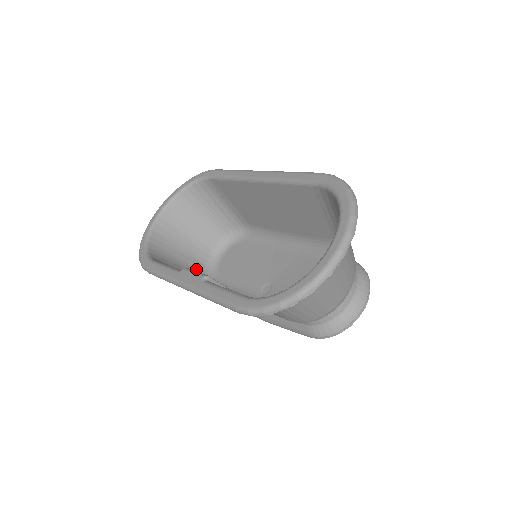
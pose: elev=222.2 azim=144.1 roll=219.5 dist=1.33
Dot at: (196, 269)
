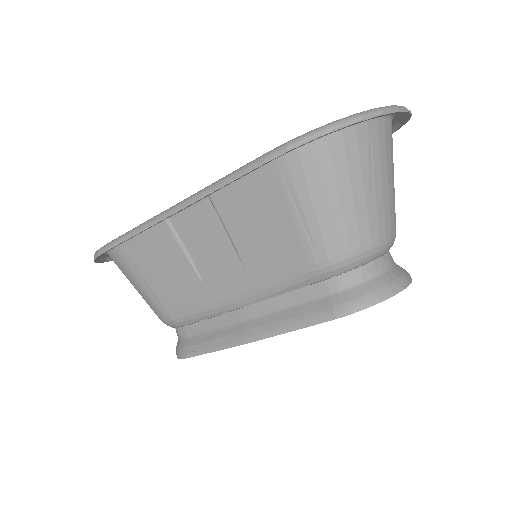
Dot at: occluded
